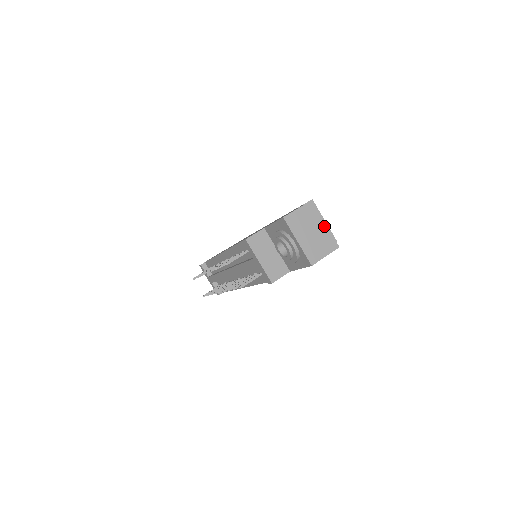
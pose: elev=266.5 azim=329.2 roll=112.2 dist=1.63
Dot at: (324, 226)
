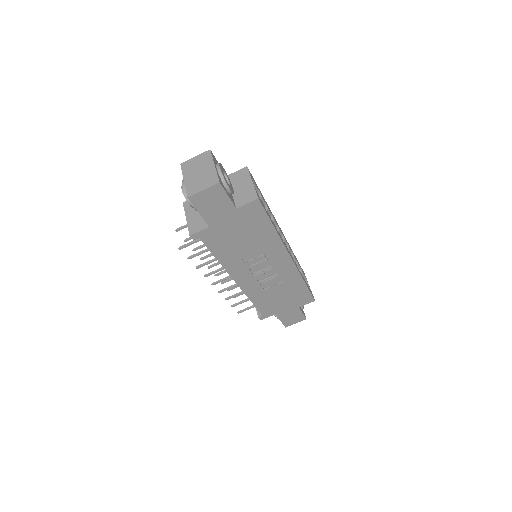
Dot at: (212, 167)
